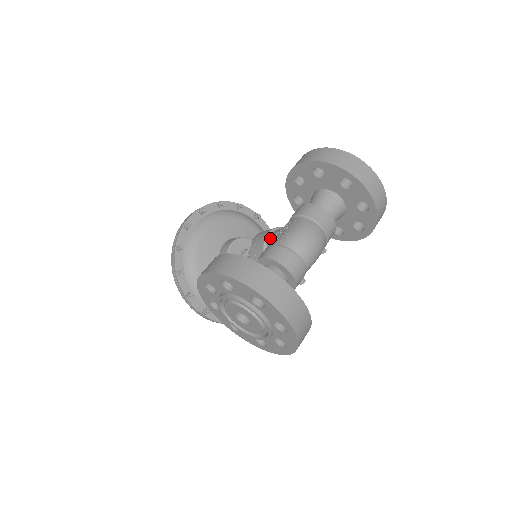
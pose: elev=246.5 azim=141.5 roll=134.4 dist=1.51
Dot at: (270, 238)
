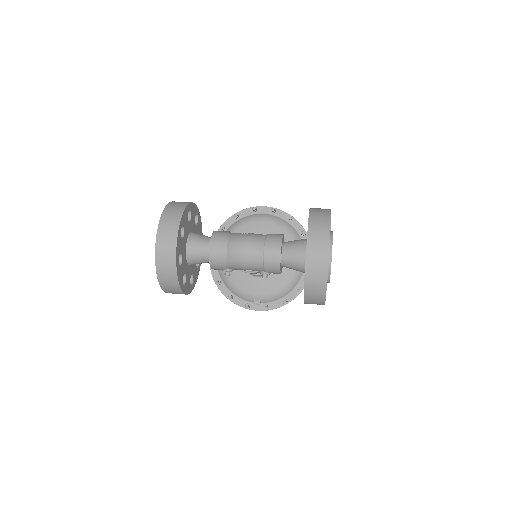
Dot at: occluded
